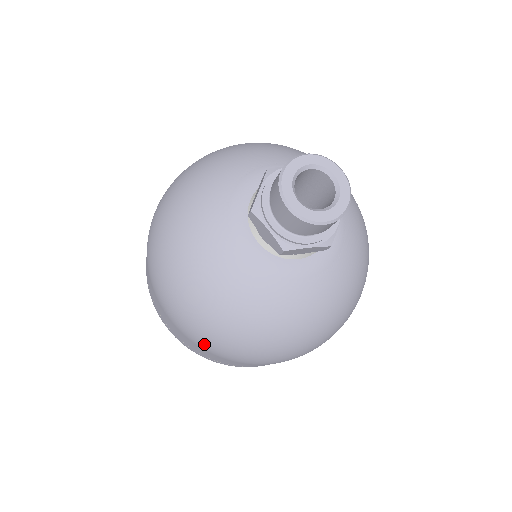
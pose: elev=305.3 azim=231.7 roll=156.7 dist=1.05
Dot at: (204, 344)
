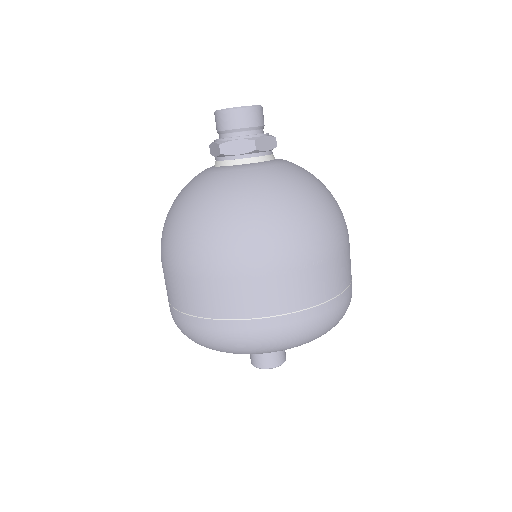
Dot at: (175, 258)
